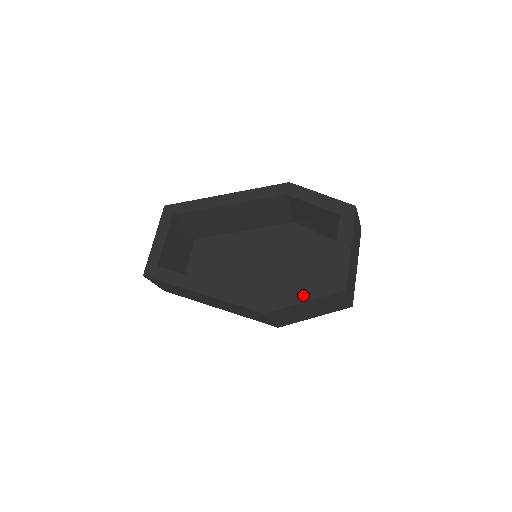
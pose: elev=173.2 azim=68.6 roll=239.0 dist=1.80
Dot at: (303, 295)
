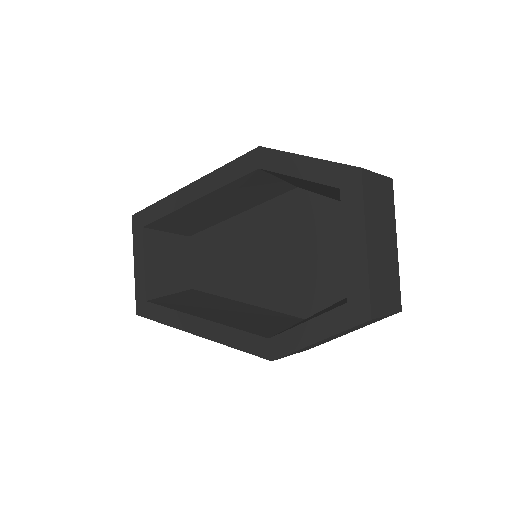
Dot at: (313, 331)
